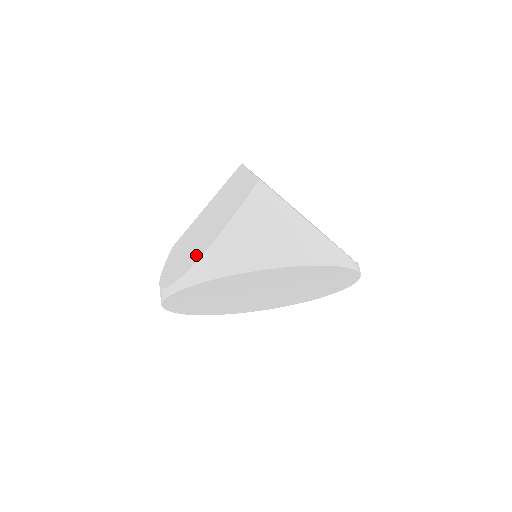
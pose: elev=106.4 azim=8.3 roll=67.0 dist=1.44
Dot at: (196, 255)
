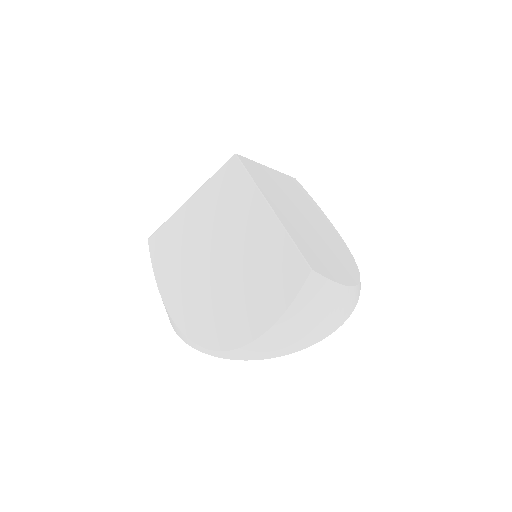
Dot at: (238, 330)
